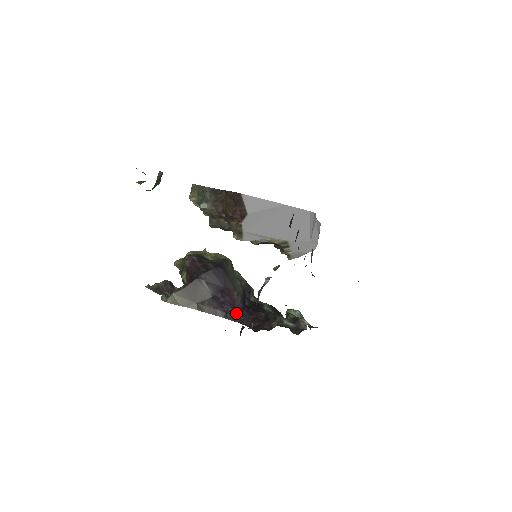
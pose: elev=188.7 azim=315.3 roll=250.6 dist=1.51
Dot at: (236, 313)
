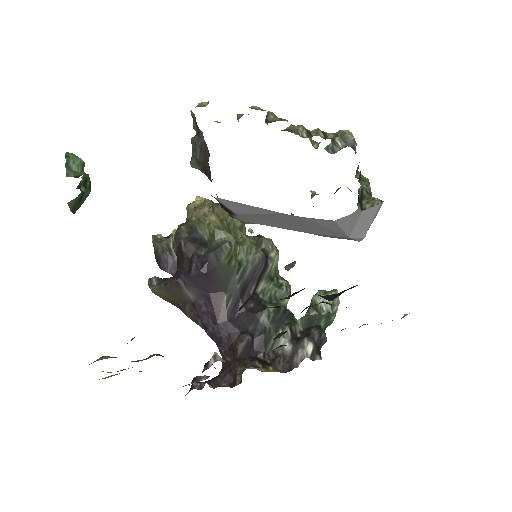
Dot at: (216, 331)
